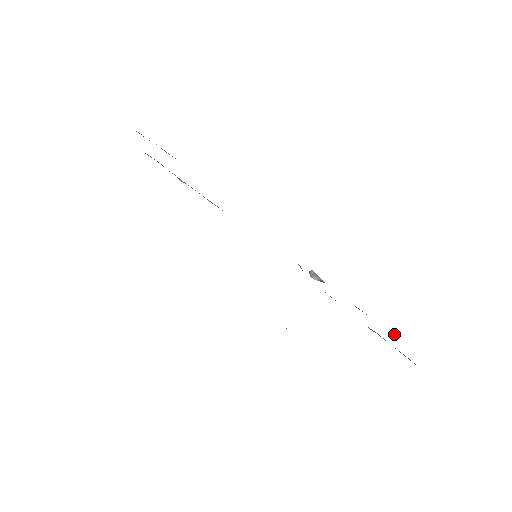
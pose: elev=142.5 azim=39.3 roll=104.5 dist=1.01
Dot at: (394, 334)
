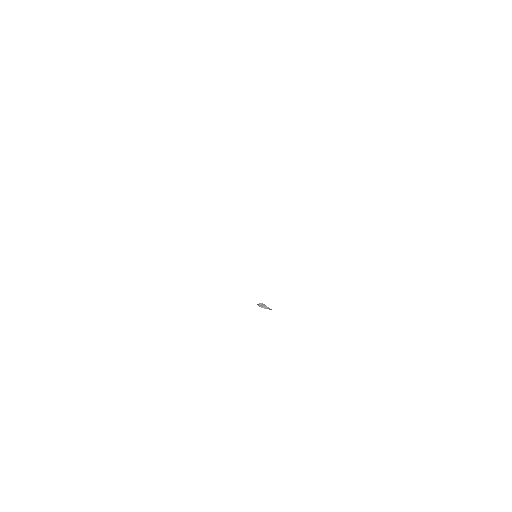
Dot at: occluded
